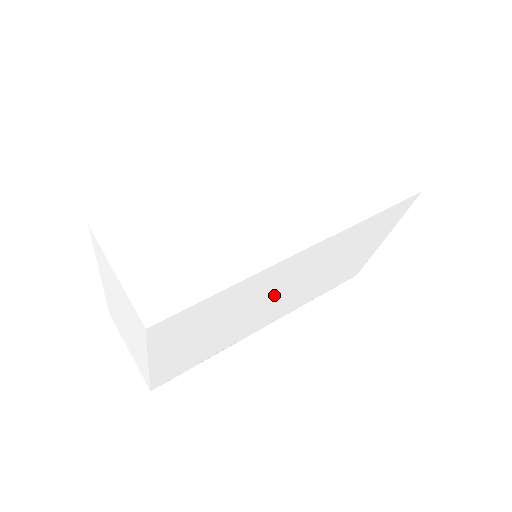
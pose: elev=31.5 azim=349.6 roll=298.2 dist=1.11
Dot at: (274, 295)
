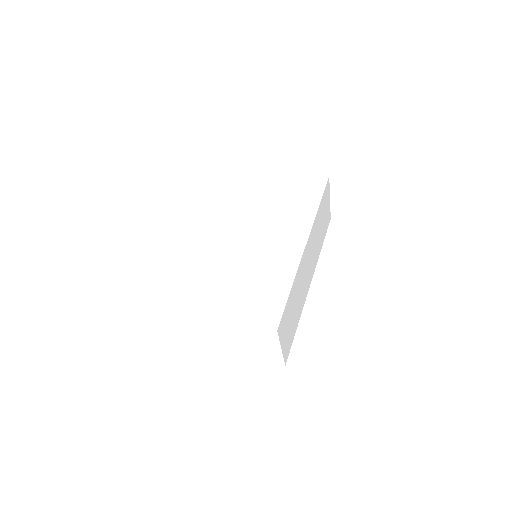
Dot at: occluded
